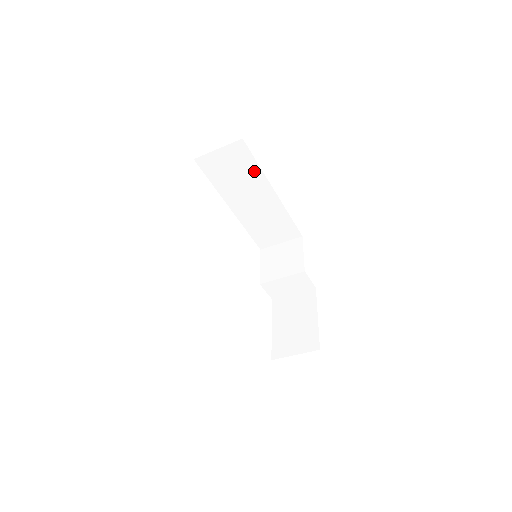
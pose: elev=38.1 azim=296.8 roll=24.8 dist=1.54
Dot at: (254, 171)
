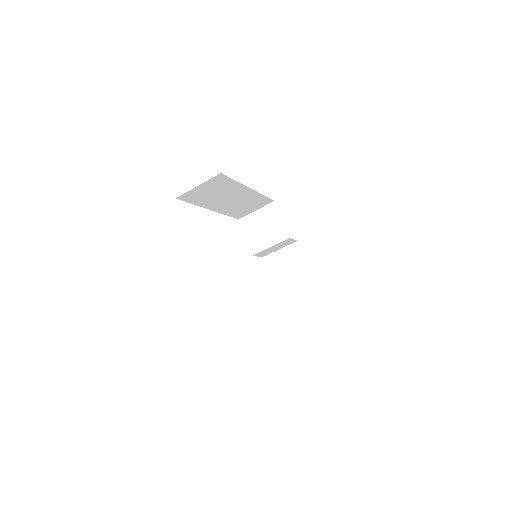
Dot at: (232, 185)
